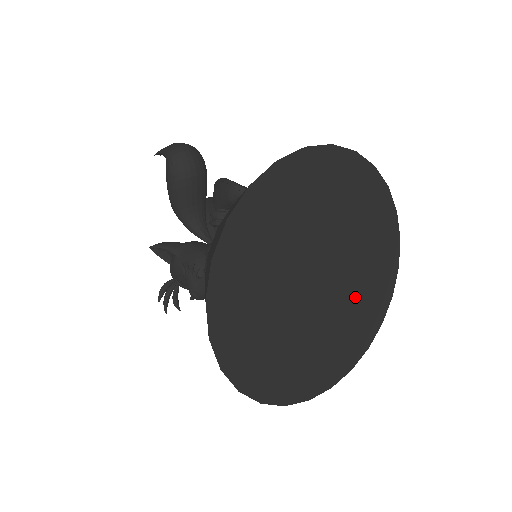
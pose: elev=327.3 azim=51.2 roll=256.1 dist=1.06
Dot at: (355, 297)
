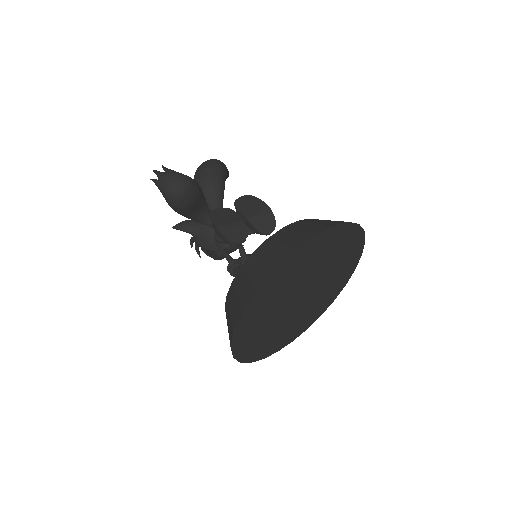
Dot at: (331, 279)
